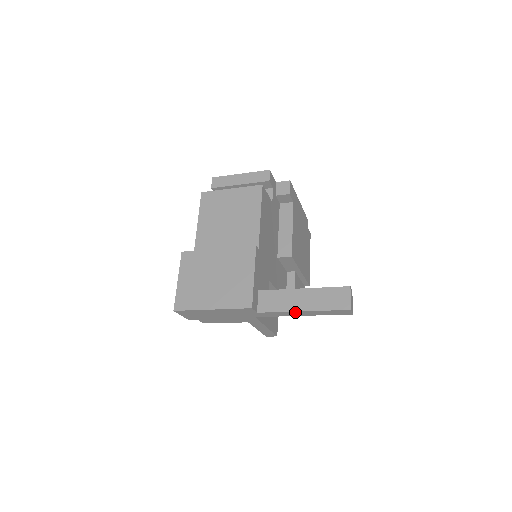
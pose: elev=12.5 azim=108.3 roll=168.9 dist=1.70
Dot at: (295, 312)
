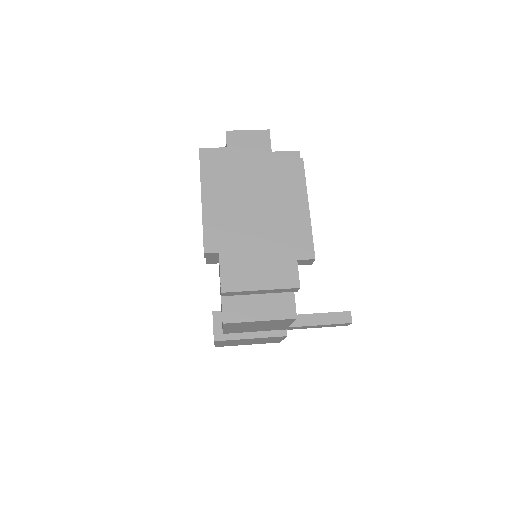
Dot at: occluded
